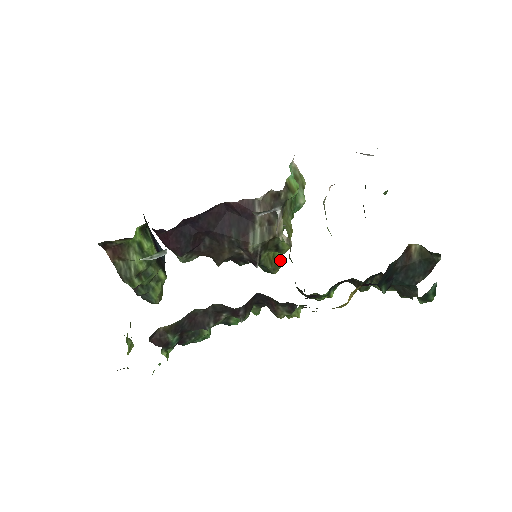
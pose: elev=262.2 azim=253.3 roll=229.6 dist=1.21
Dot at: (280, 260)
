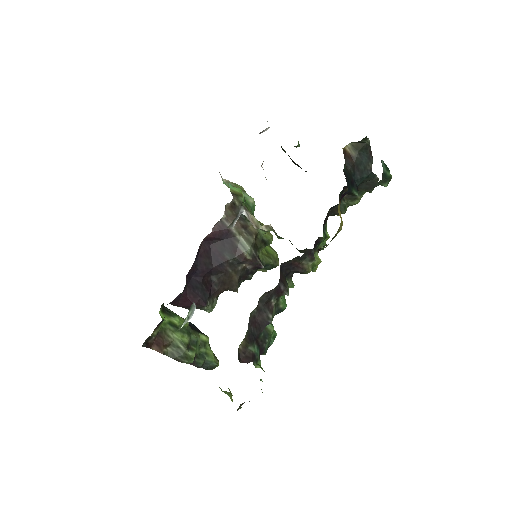
Dot at: (273, 252)
